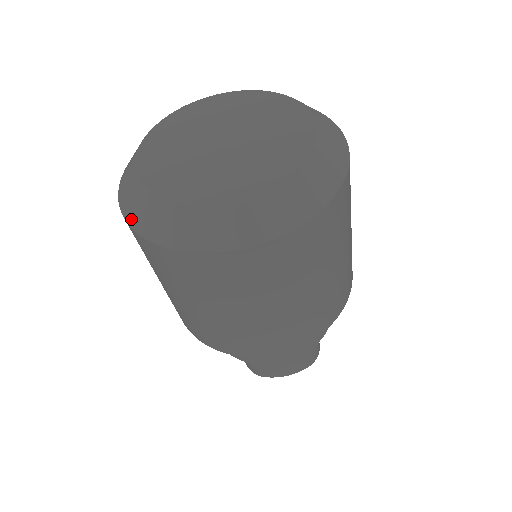
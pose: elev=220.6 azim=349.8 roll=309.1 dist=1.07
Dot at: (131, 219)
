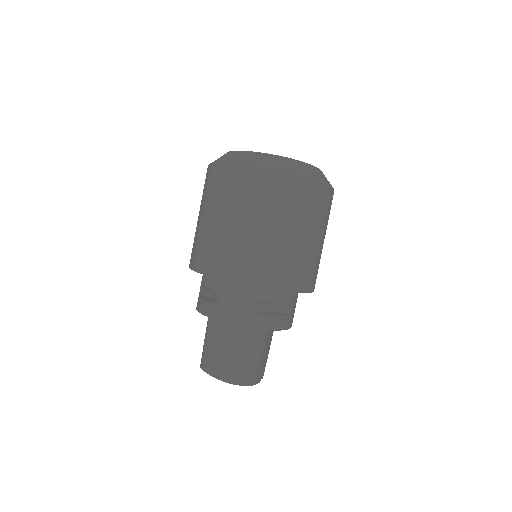
Dot at: occluded
